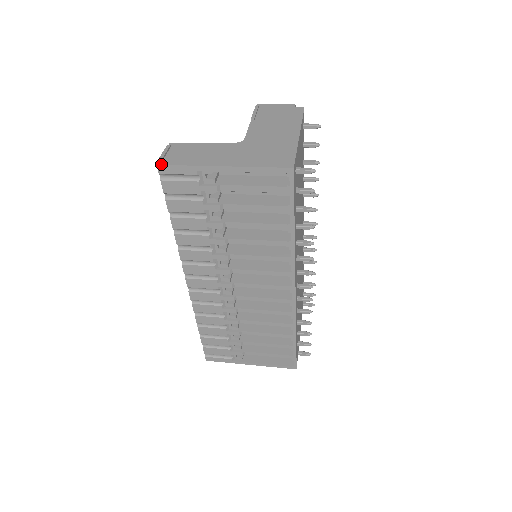
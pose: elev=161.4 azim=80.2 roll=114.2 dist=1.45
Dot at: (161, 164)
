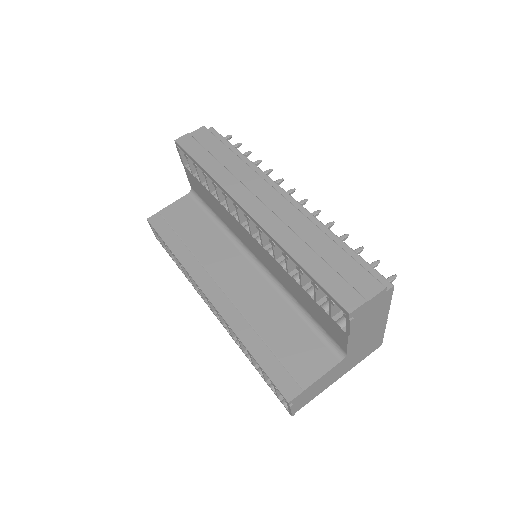
Dot at: occluded
